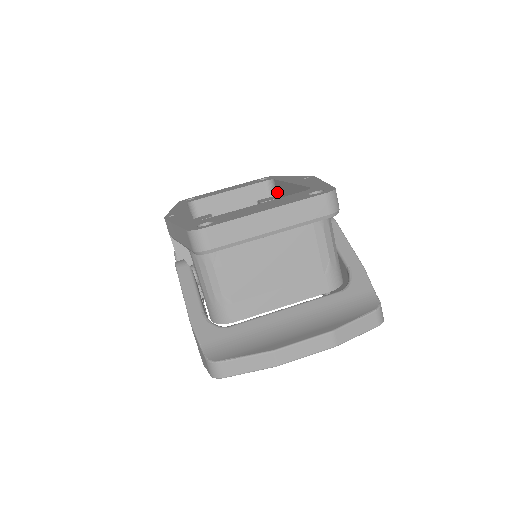
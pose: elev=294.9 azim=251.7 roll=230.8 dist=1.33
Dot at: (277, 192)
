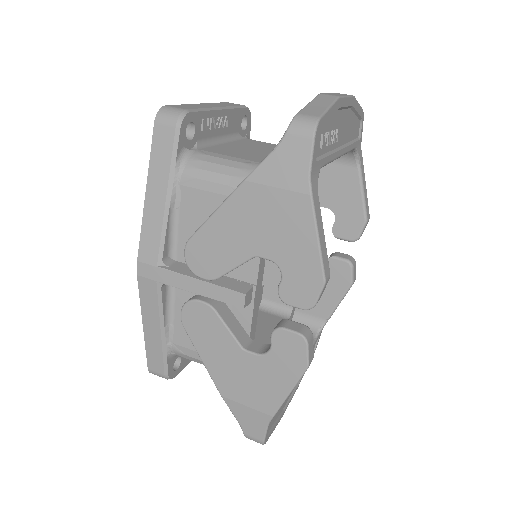
Dot at: occluded
